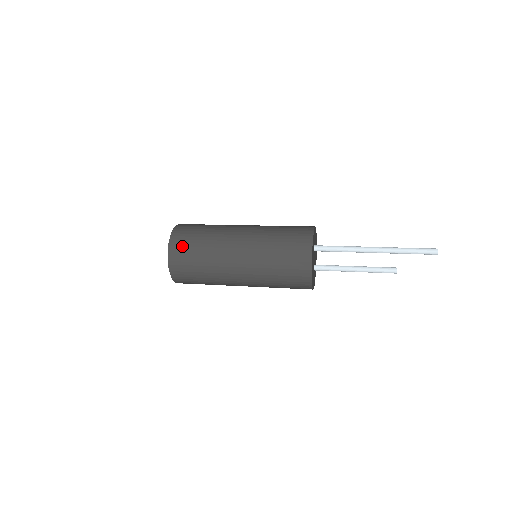
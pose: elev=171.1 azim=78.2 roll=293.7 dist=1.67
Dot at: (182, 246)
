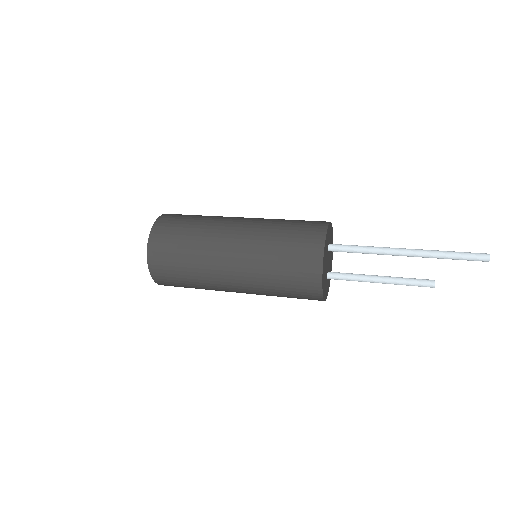
Dot at: (167, 230)
